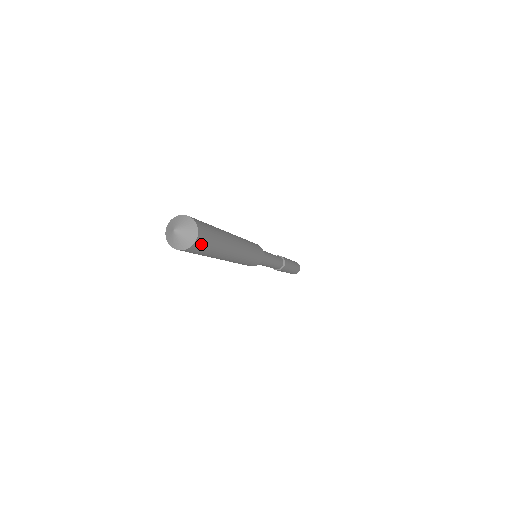
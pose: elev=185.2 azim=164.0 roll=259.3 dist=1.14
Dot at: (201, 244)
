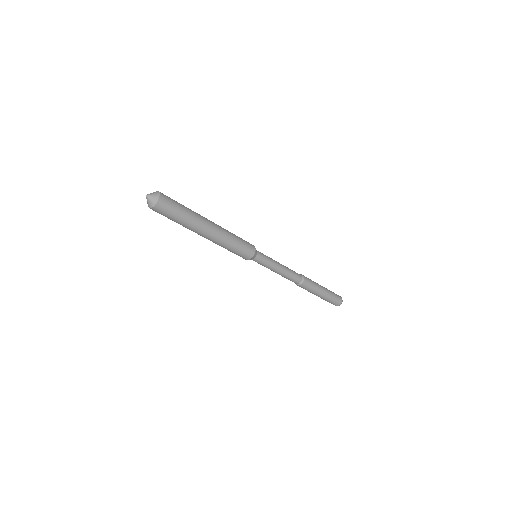
Dot at: (166, 204)
